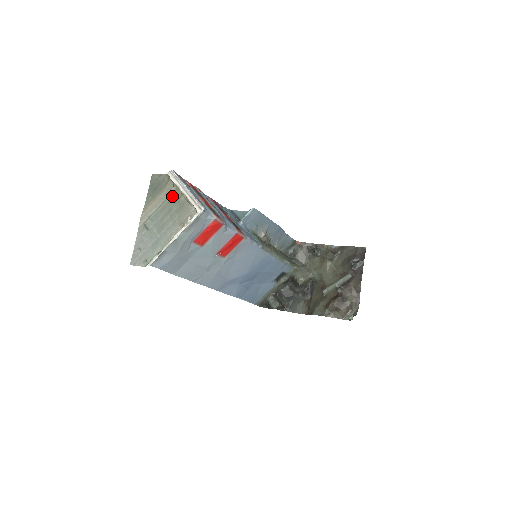
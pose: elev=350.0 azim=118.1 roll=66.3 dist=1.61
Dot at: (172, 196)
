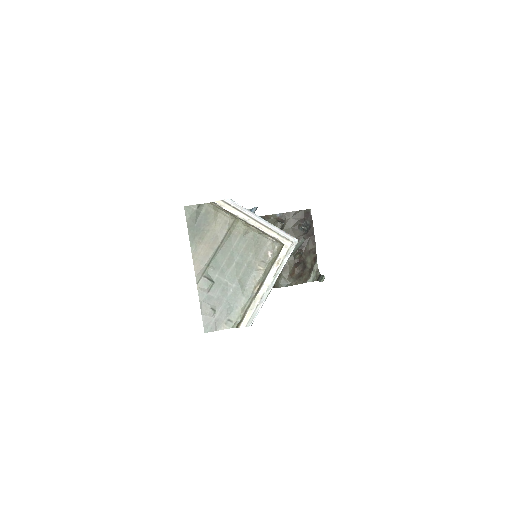
Dot at: (231, 231)
